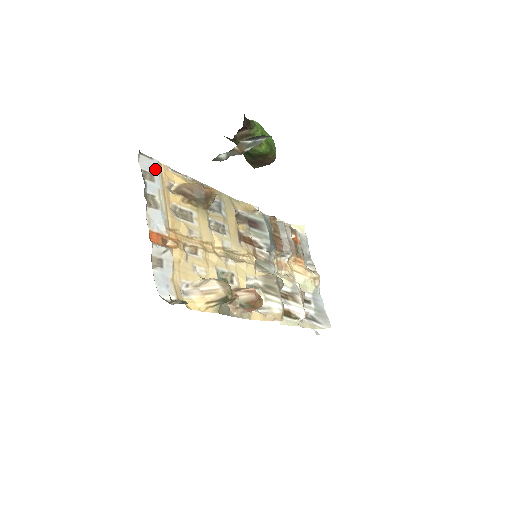
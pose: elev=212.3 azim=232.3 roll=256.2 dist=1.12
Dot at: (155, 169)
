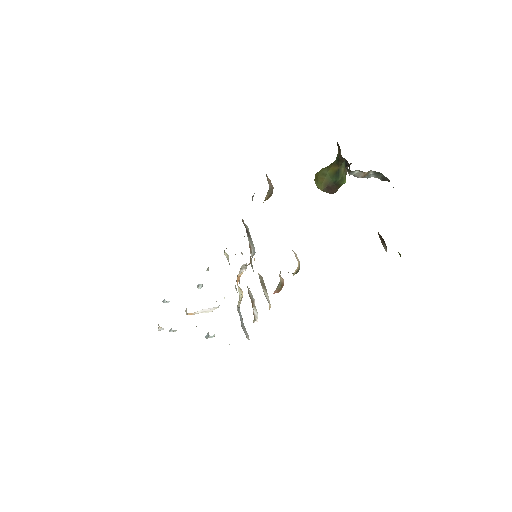
Dot at: occluded
